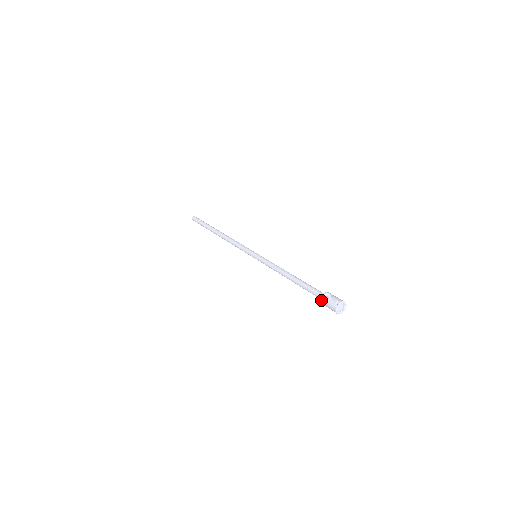
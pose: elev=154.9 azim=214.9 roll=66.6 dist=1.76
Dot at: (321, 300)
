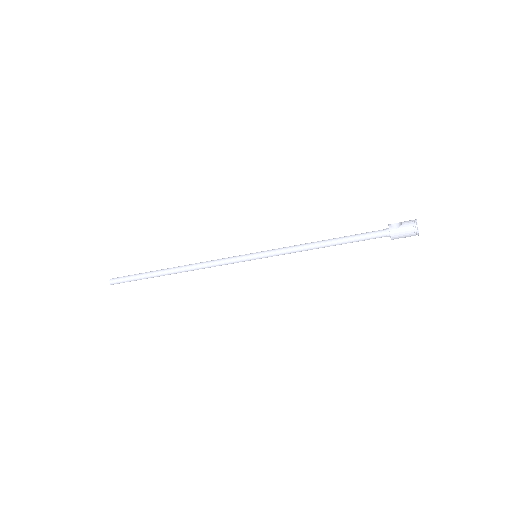
Dot at: (392, 232)
